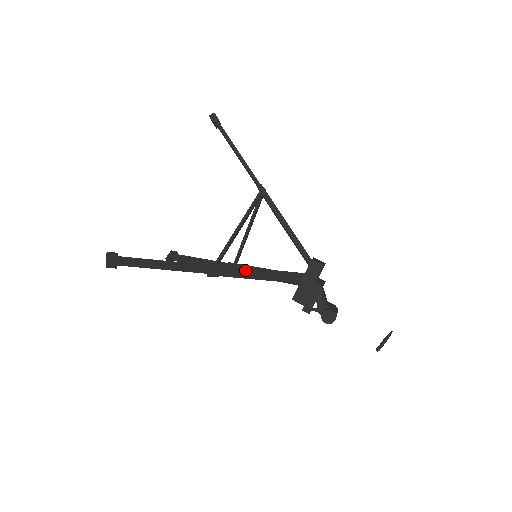
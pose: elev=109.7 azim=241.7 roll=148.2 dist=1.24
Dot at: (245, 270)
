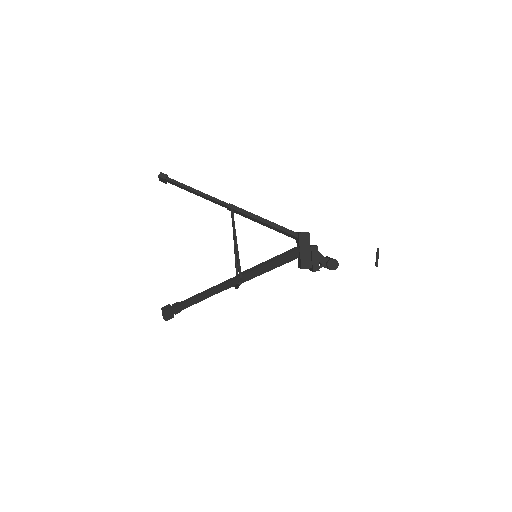
Dot at: (262, 265)
